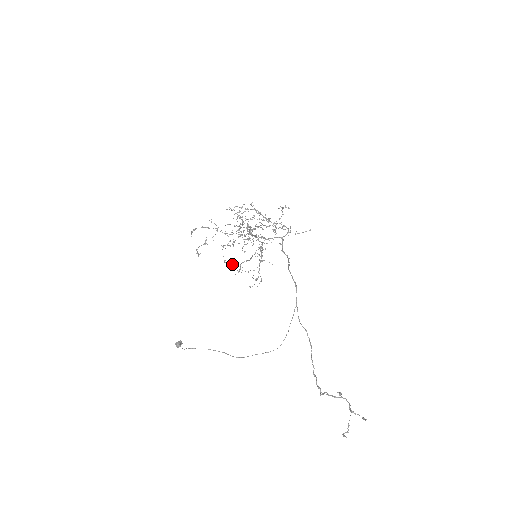
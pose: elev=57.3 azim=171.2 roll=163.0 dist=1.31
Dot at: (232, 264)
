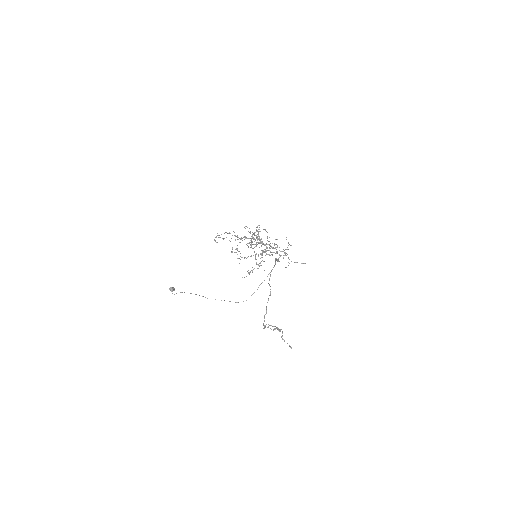
Dot at: occluded
